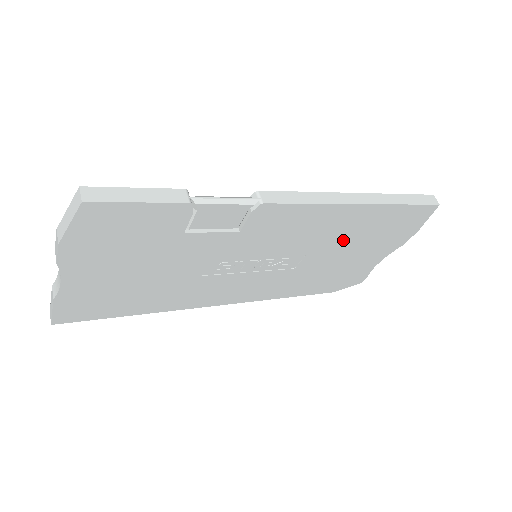
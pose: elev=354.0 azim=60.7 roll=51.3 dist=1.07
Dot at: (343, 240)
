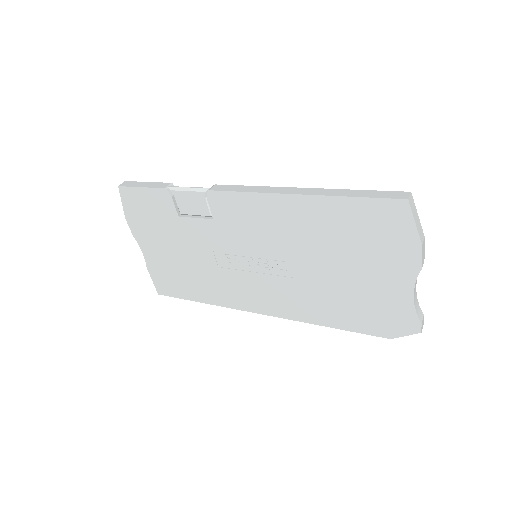
Dot at: (321, 244)
